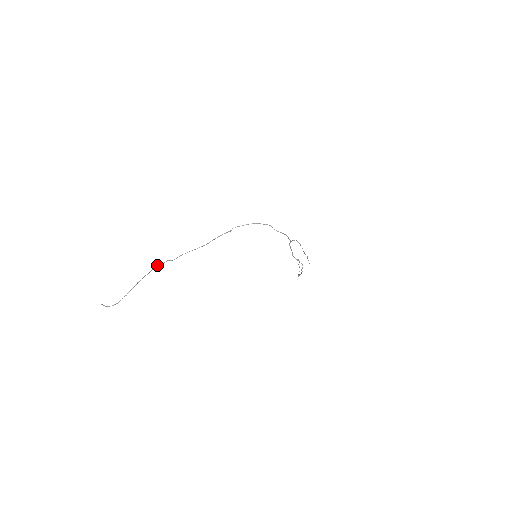
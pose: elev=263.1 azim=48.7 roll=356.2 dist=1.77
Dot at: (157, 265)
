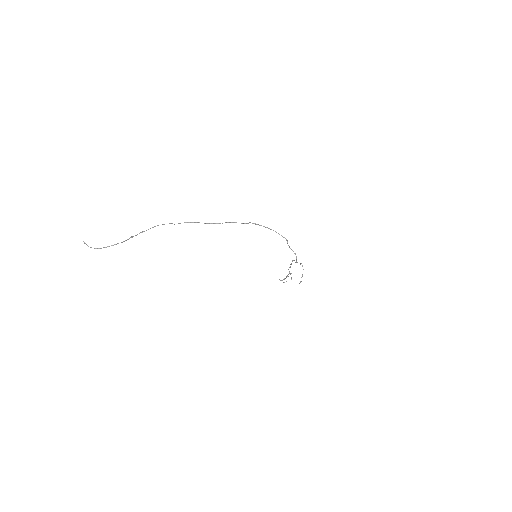
Dot at: (158, 225)
